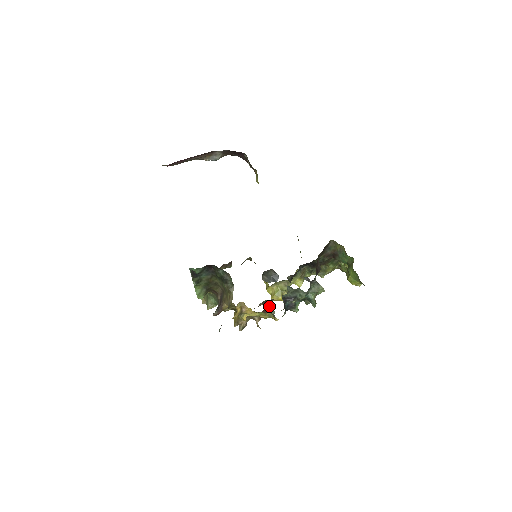
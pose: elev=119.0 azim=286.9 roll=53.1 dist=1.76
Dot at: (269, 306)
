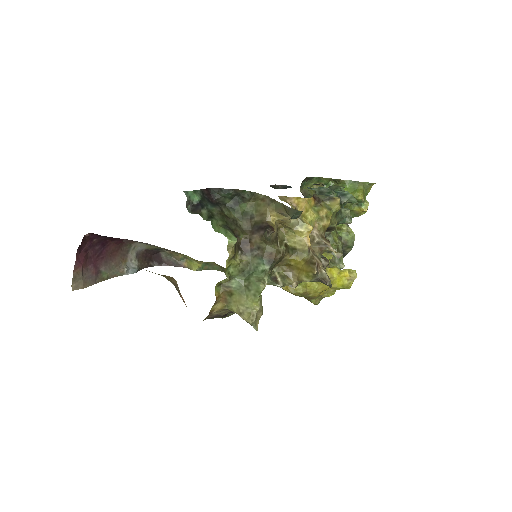
Dot at: (313, 196)
